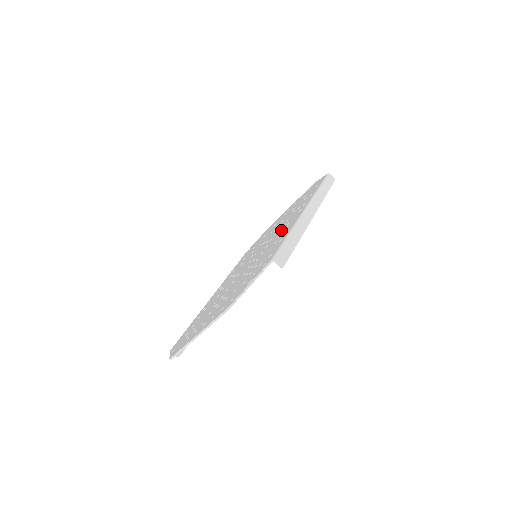
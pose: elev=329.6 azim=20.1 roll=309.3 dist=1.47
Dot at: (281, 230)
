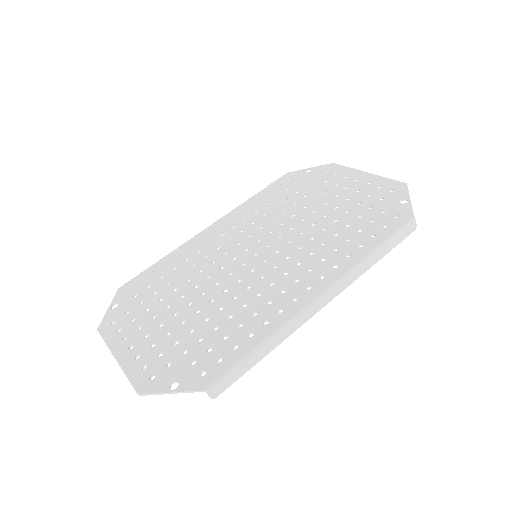
Dot at: (287, 276)
